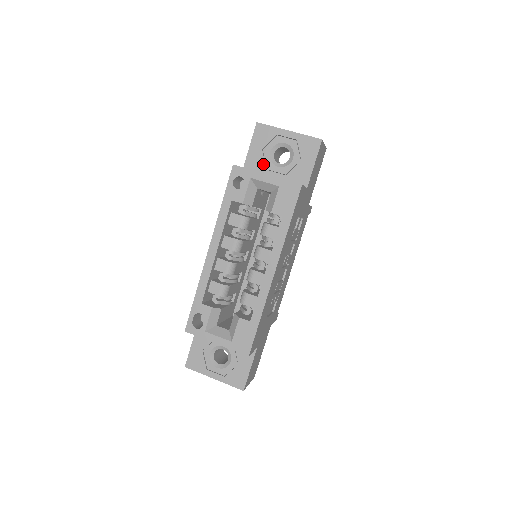
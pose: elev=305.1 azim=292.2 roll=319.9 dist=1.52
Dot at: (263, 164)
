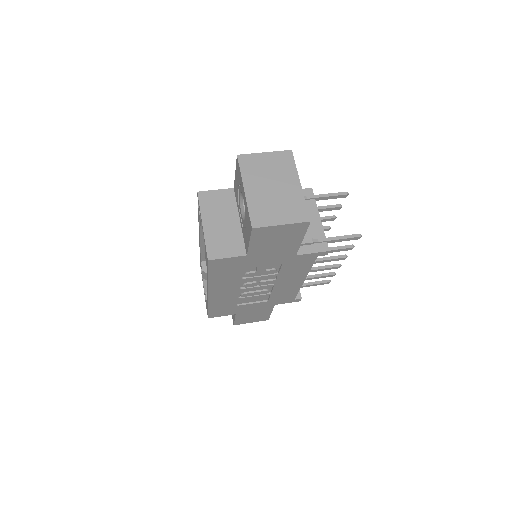
Dot at: (238, 199)
